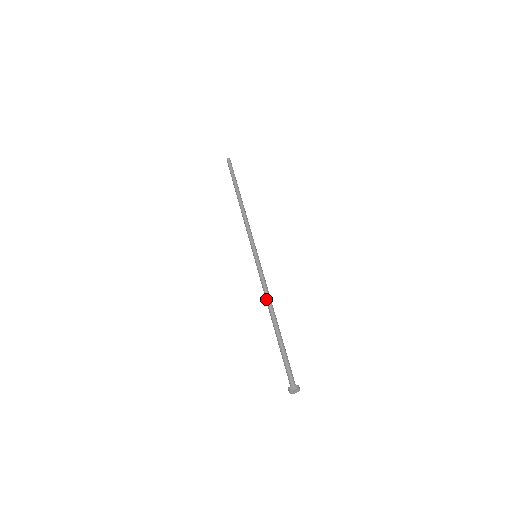
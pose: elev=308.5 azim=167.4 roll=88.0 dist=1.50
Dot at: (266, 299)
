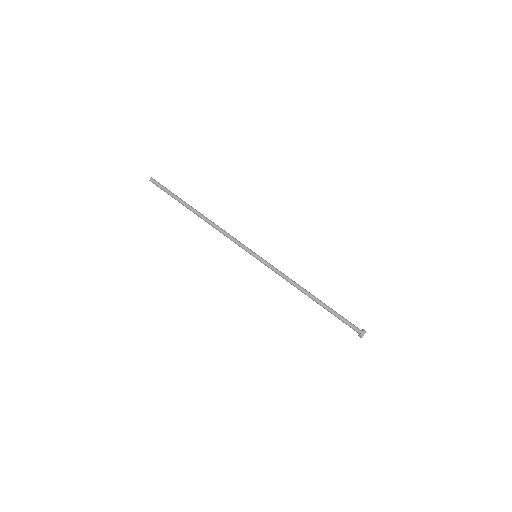
Dot at: (294, 284)
